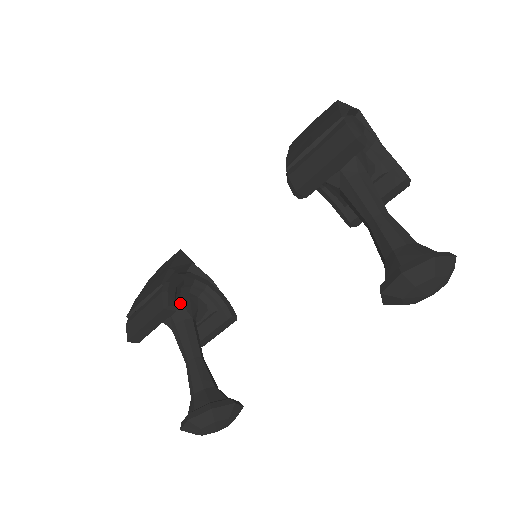
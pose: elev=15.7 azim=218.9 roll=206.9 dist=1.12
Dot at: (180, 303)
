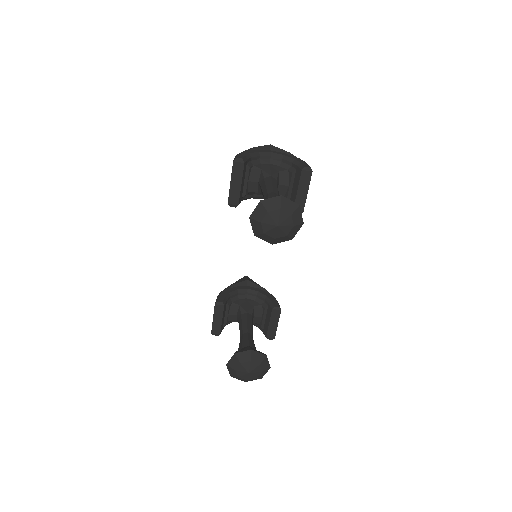
Dot at: (238, 304)
